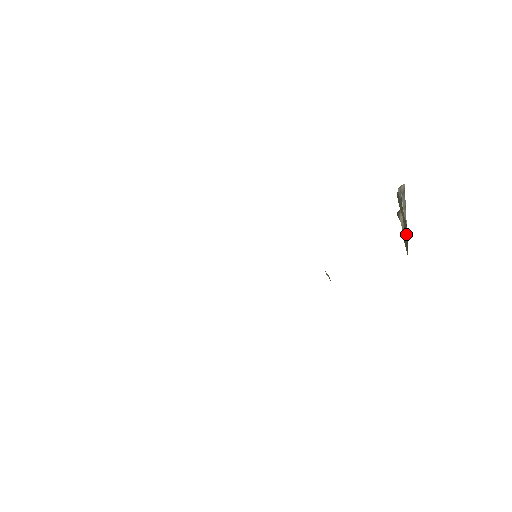
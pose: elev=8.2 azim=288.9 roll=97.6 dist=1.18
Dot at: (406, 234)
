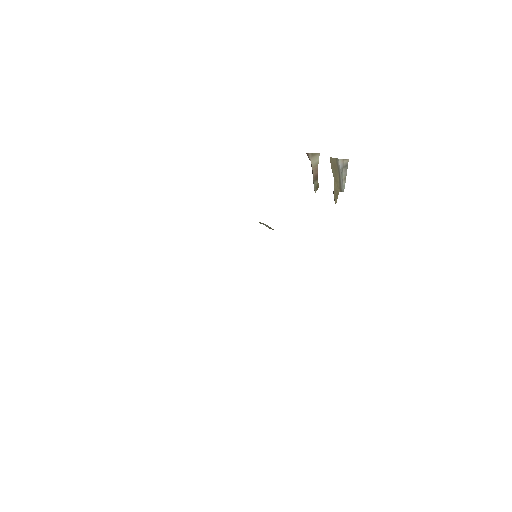
Dot at: (336, 194)
